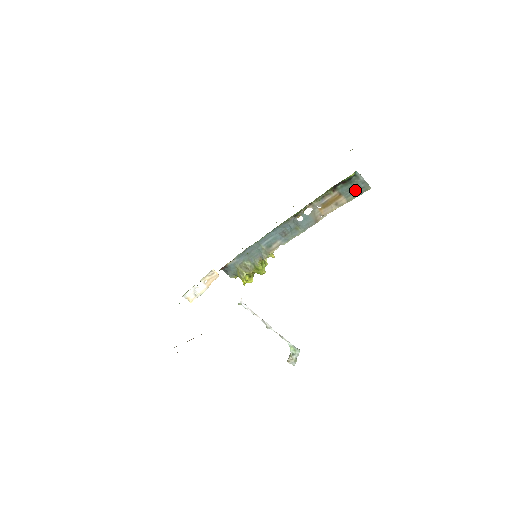
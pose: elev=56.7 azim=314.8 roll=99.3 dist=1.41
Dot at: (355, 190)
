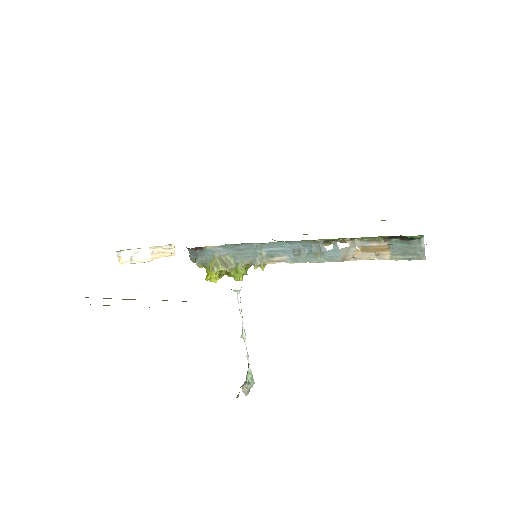
Dot at: (407, 252)
